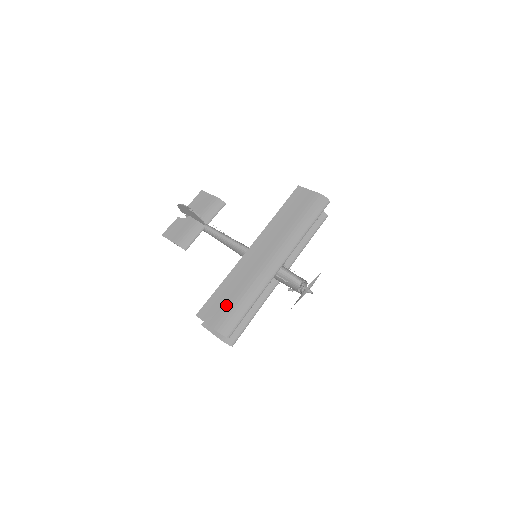
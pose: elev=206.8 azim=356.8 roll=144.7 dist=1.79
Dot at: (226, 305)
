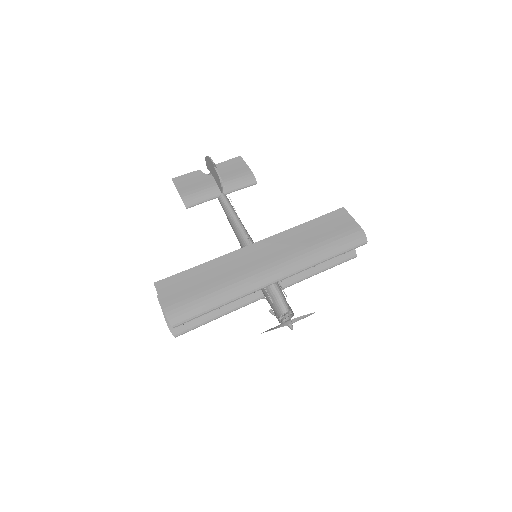
Dot at: (192, 290)
